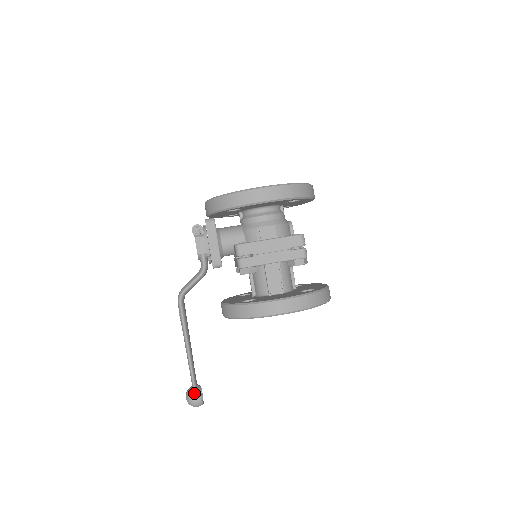
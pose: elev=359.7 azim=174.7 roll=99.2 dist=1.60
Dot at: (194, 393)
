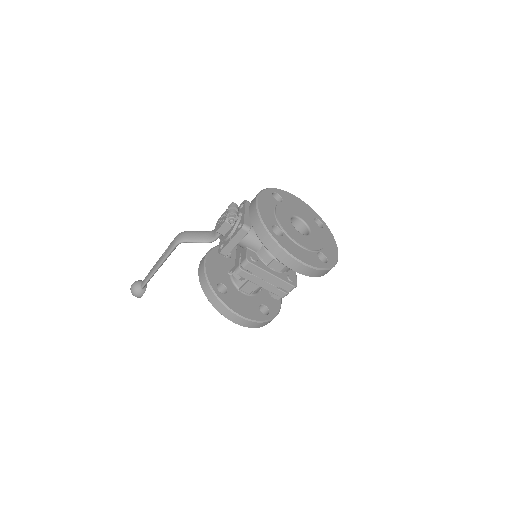
Dot at: (139, 291)
